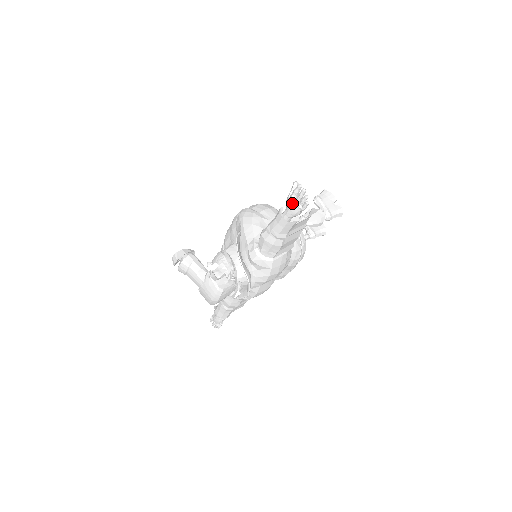
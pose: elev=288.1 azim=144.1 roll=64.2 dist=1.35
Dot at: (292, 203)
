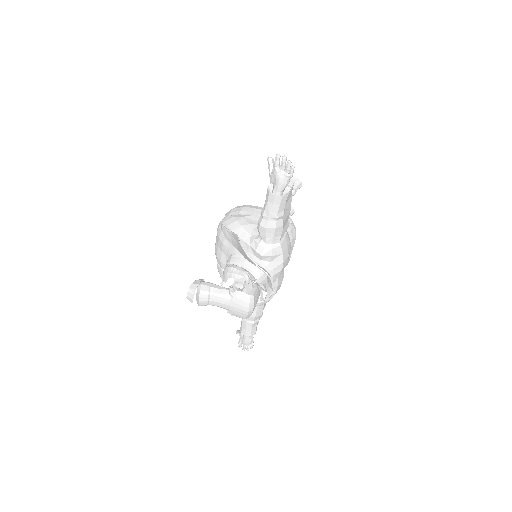
Dot at: (278, 176)
